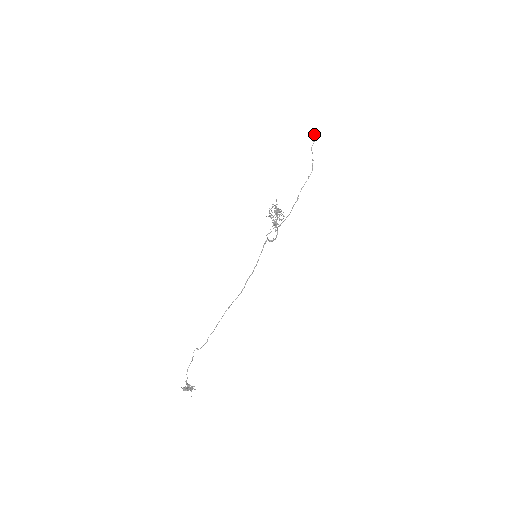
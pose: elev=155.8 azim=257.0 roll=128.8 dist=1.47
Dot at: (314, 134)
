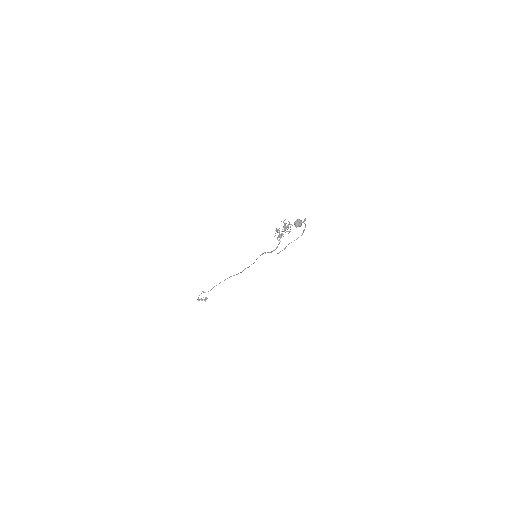
Dot at: (299, 224)
